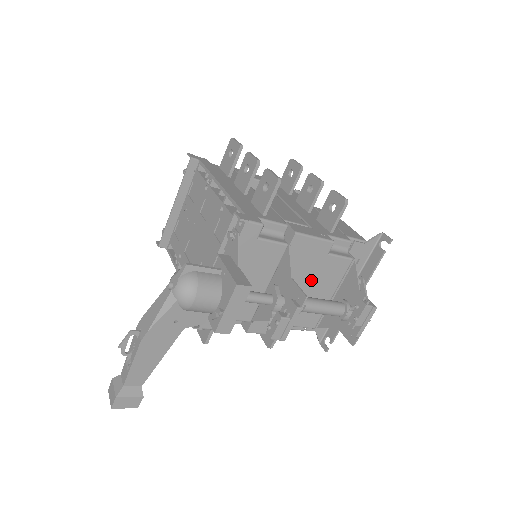
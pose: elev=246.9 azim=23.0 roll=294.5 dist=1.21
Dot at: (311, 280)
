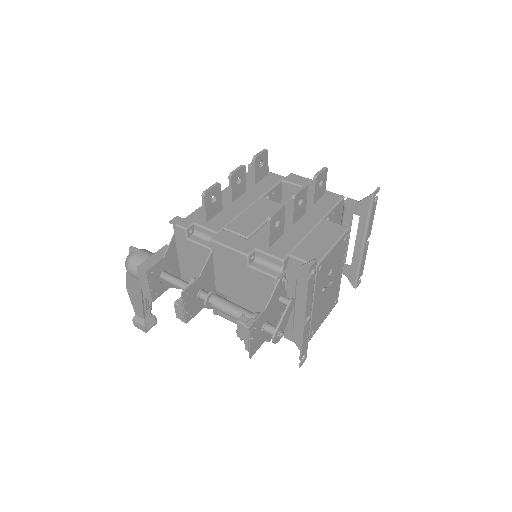
Dot at: (245, 286)
